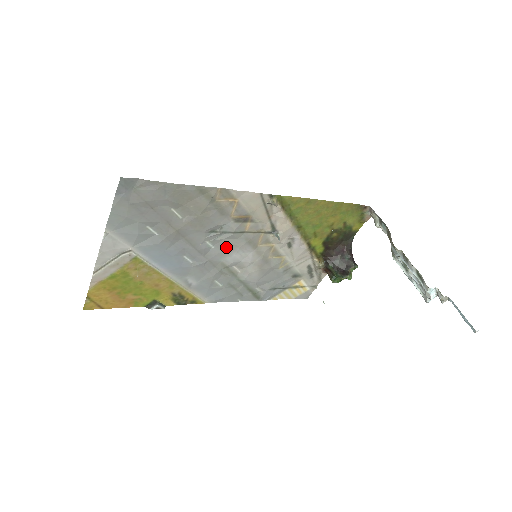
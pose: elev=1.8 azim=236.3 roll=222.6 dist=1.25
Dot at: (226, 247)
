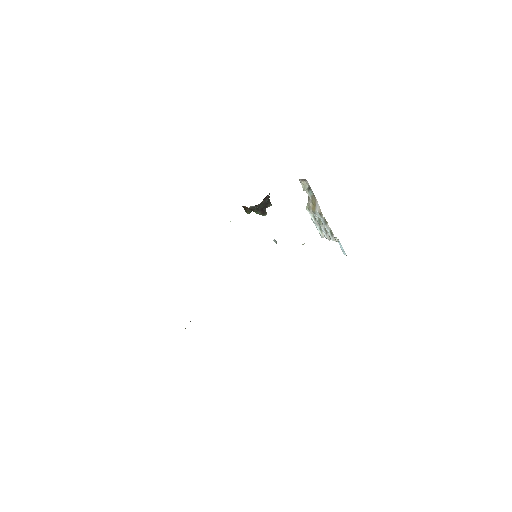
Dot at: occluded
